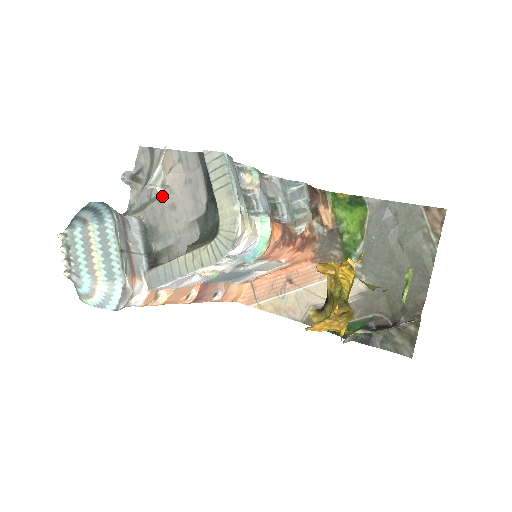
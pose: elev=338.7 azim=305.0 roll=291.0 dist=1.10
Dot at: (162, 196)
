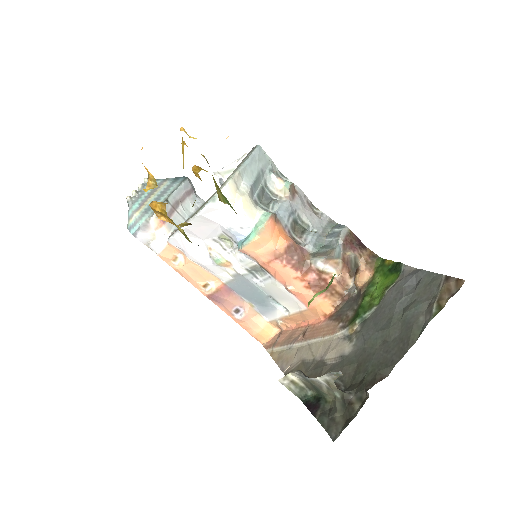
Dot at: occluded
